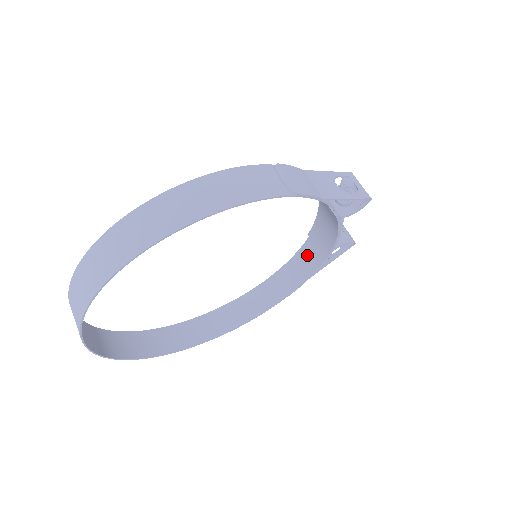
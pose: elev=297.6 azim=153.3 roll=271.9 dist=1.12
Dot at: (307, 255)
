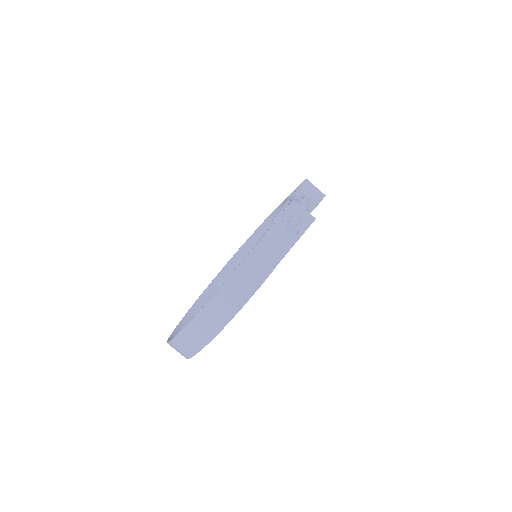
Dot at: occluded
